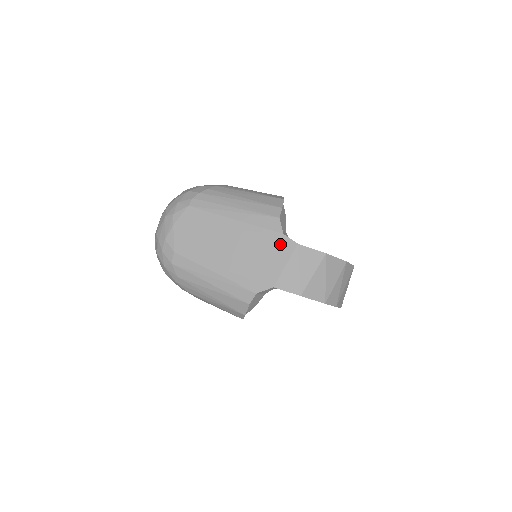
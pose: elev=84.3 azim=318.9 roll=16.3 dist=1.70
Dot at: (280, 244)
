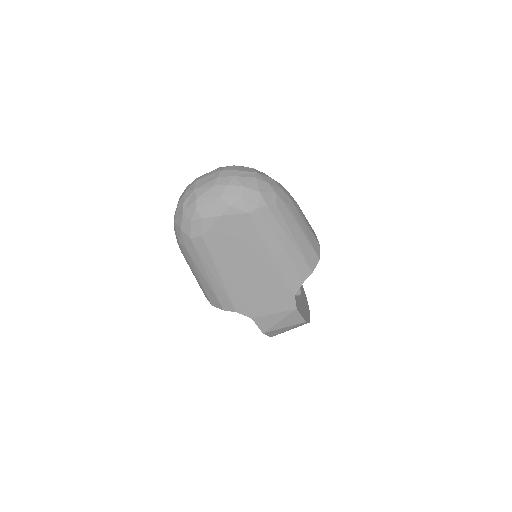
Dot at: (285, 299)
